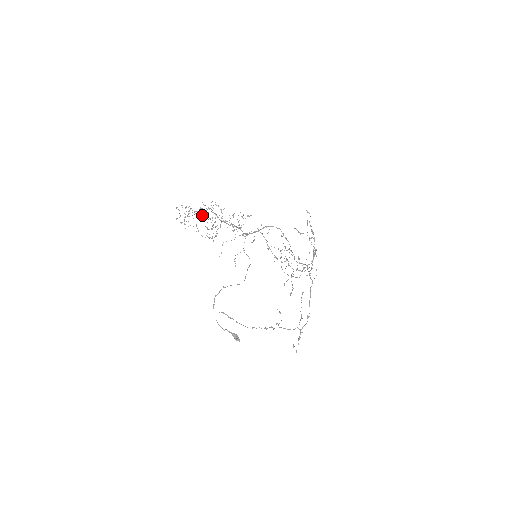
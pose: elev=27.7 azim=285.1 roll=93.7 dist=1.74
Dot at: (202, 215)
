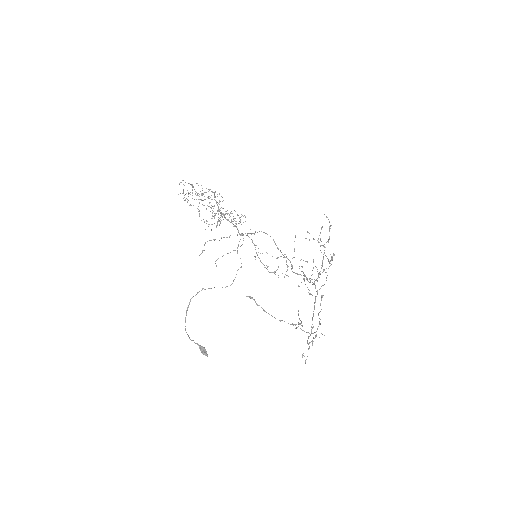
Dot at: (202, 200)
